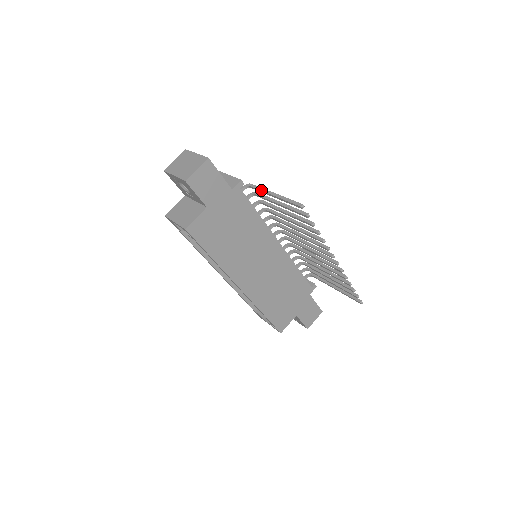
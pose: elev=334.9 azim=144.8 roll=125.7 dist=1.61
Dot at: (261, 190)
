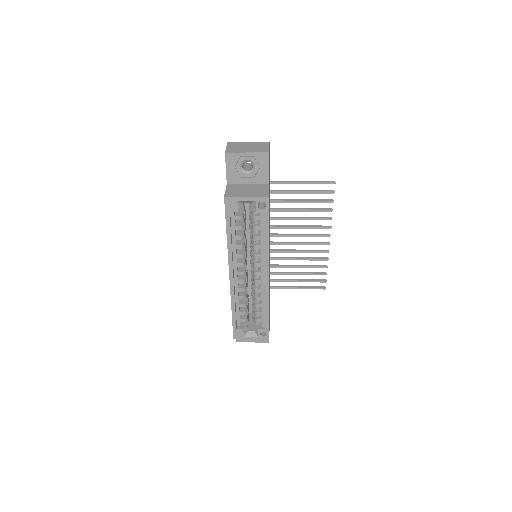
Dot at: (284, 181)
